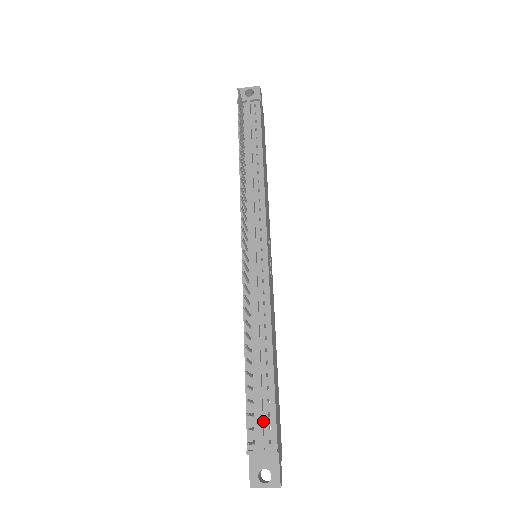
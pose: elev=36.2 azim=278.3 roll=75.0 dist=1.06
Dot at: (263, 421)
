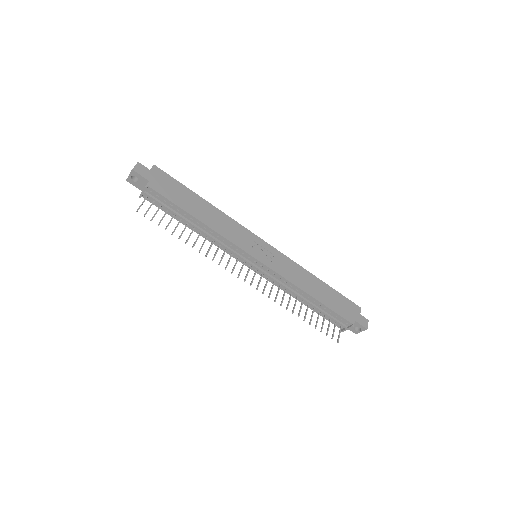
Dot at: (336, 319)
